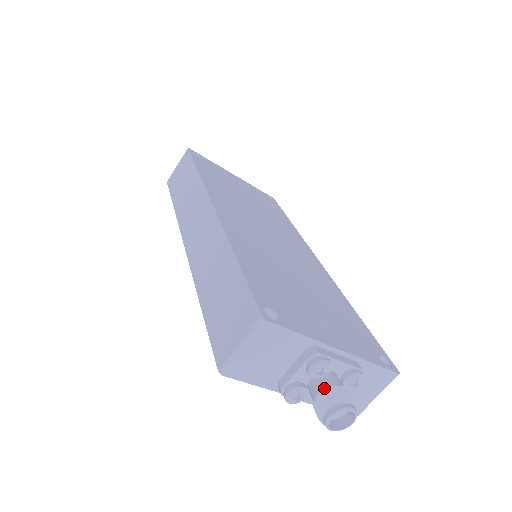
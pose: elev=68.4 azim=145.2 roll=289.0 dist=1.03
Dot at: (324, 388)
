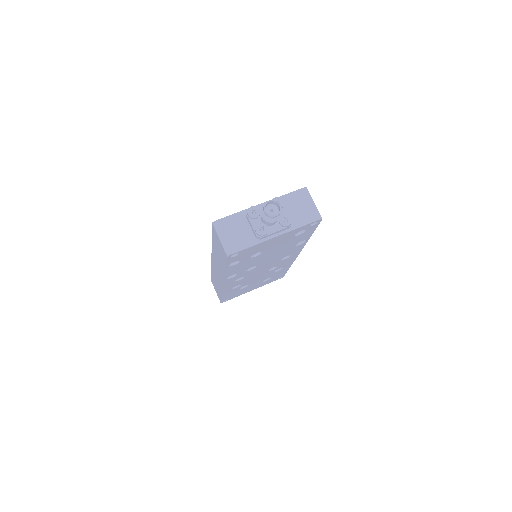
Dot at: occluded
